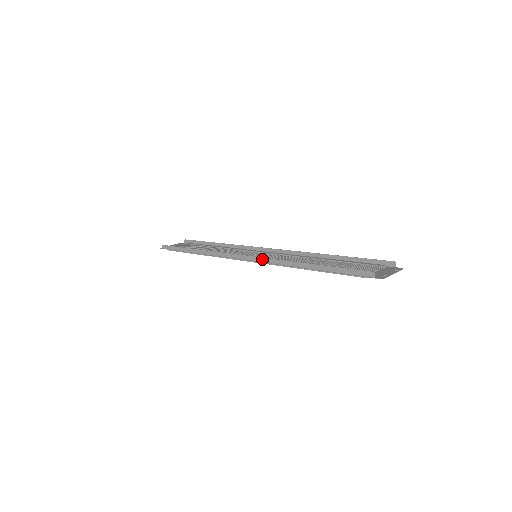
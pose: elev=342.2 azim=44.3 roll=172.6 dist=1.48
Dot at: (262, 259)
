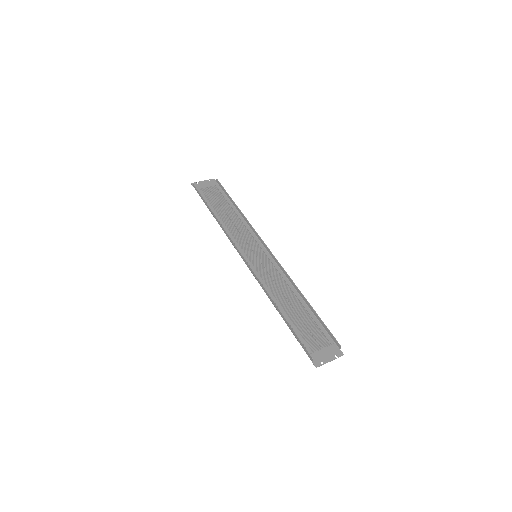
Dot at: (254, 274)
